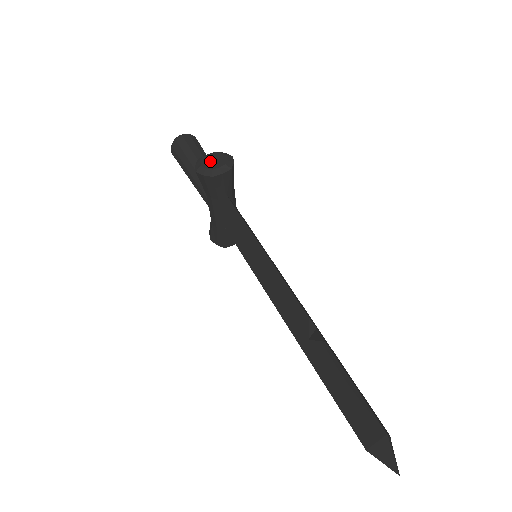
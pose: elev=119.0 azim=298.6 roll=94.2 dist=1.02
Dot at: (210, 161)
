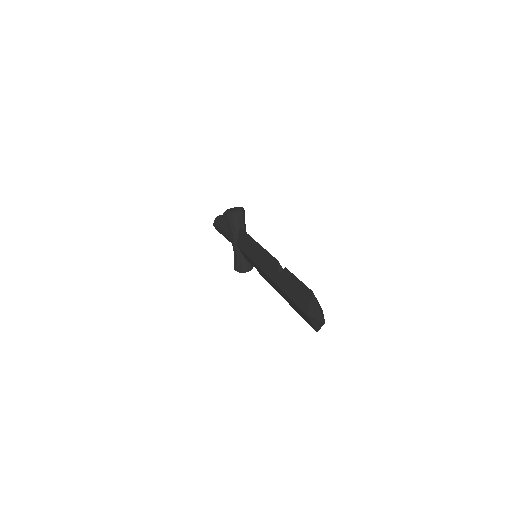
Dot at: (231, 209)
